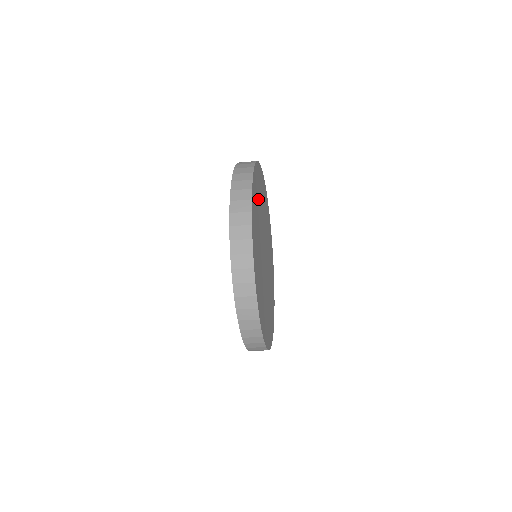
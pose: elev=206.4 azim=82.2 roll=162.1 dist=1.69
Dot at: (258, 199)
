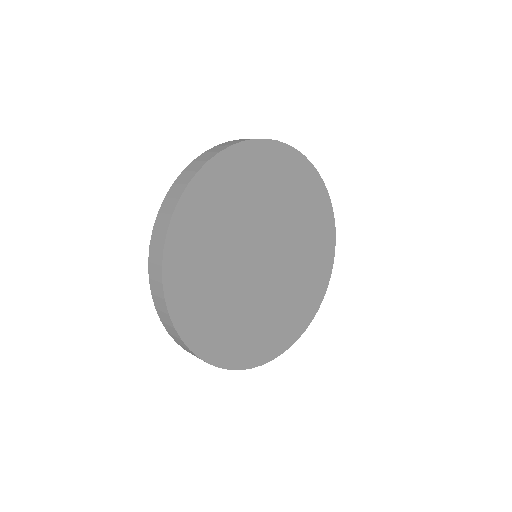
Dot at: (218, 211)
